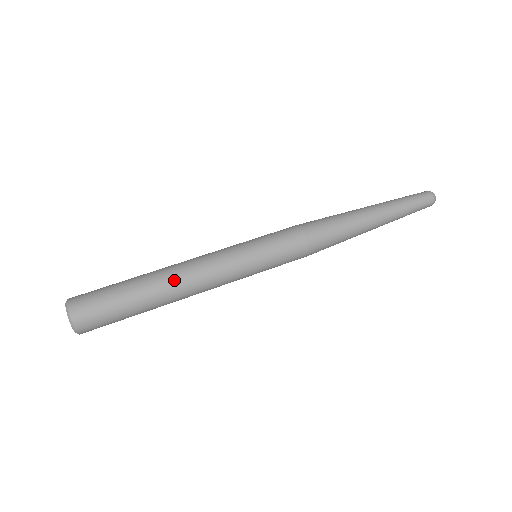
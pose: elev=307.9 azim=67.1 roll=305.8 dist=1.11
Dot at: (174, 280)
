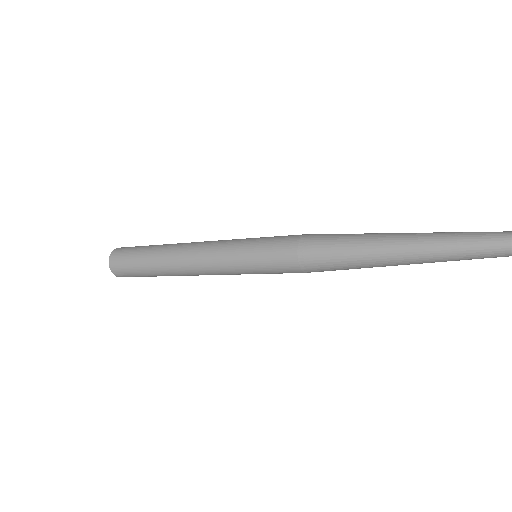
Dot at: occluded
